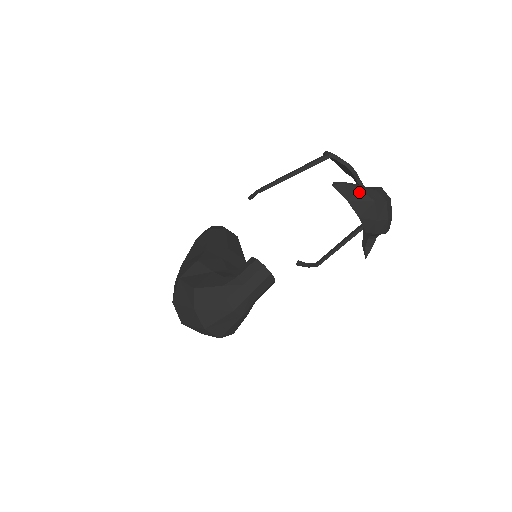
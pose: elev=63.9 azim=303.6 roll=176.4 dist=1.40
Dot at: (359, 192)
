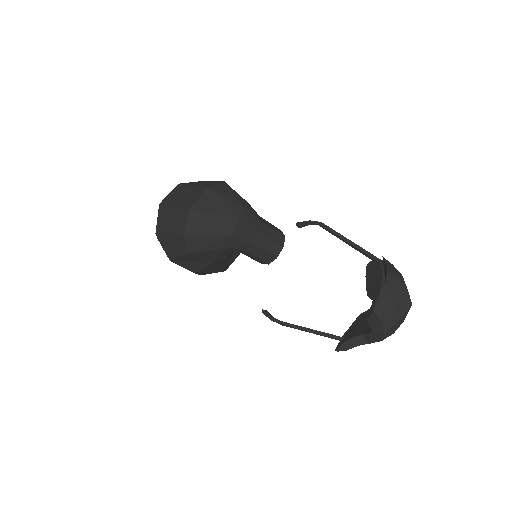
Dot at: (400, 276)
